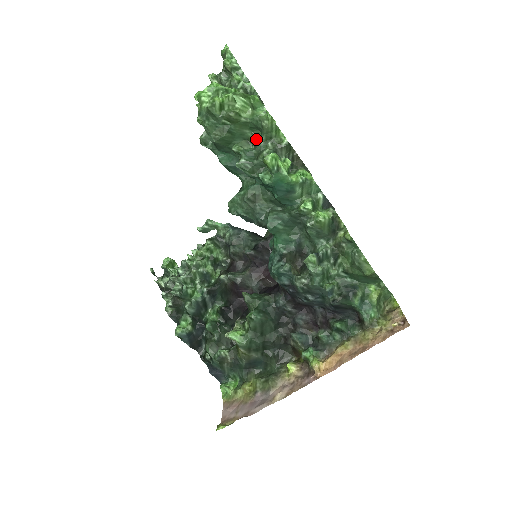
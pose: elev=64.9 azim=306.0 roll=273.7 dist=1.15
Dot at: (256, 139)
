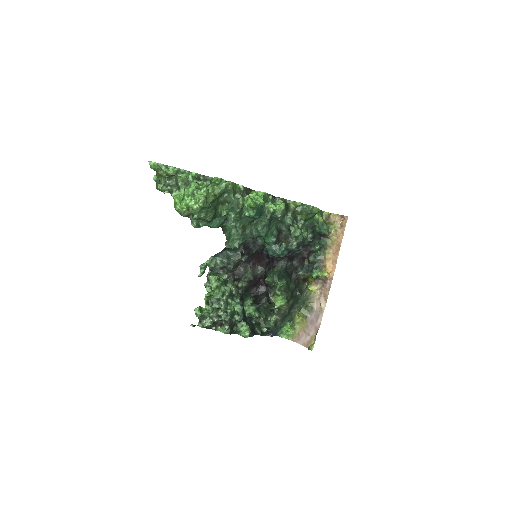
Dot at: (226, 199)
